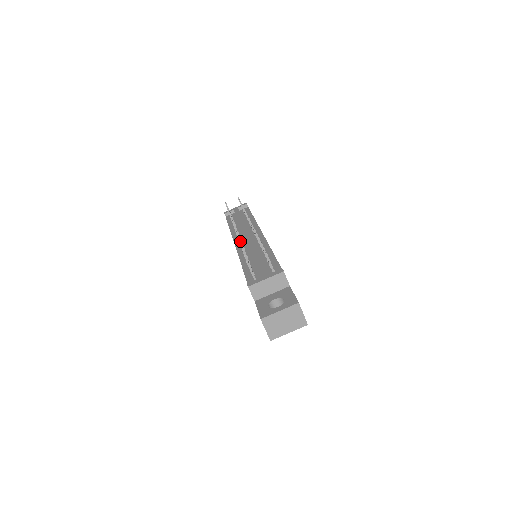
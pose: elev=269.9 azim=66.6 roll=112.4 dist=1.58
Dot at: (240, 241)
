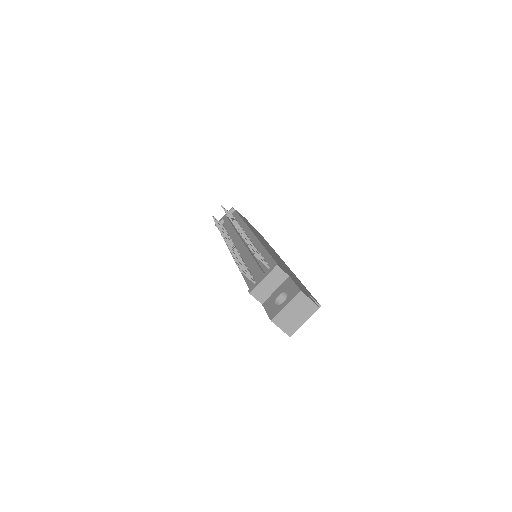
Dot at: (230, 250)
